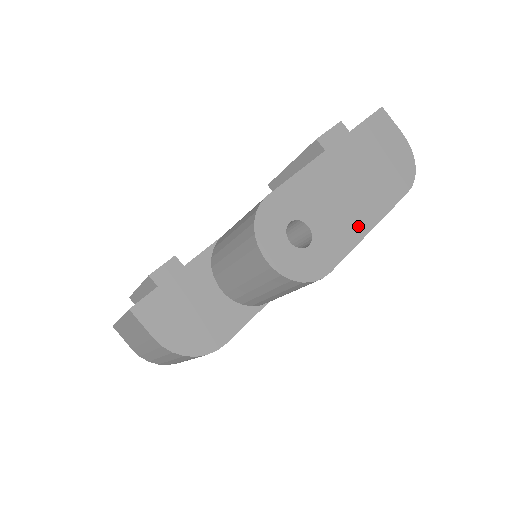
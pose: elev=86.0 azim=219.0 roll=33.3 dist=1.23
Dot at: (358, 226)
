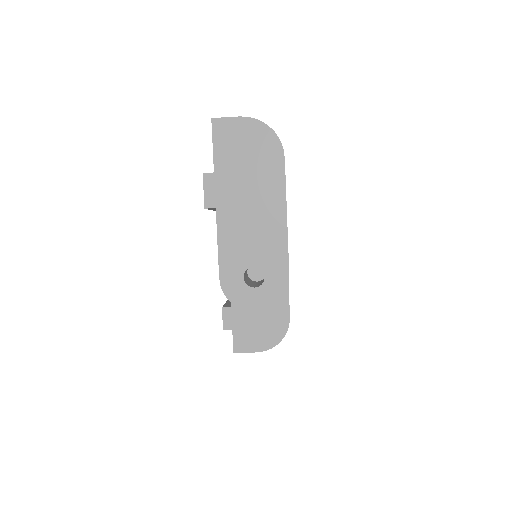
Dot at: (278, 228)
